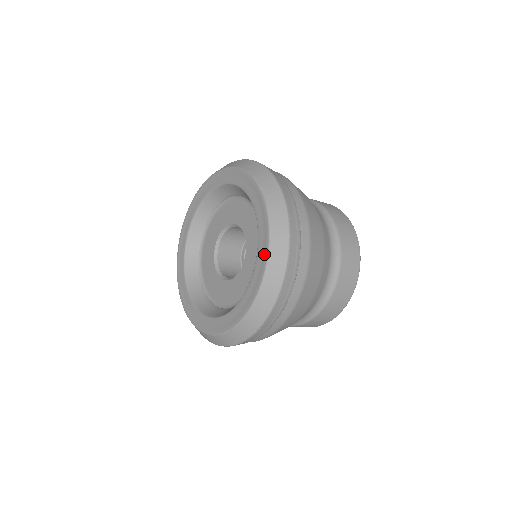
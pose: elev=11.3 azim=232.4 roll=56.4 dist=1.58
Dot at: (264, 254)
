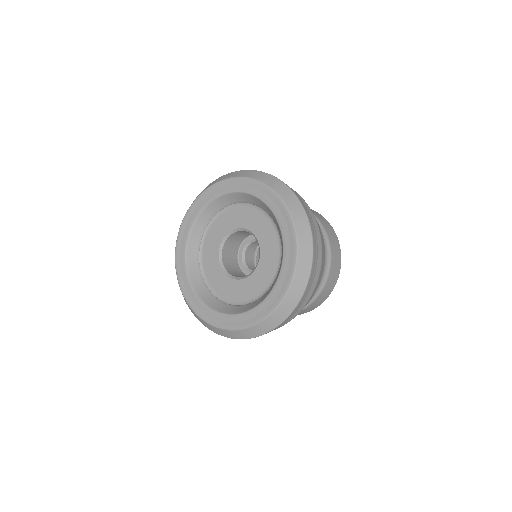
Dot at: (288, 277)
